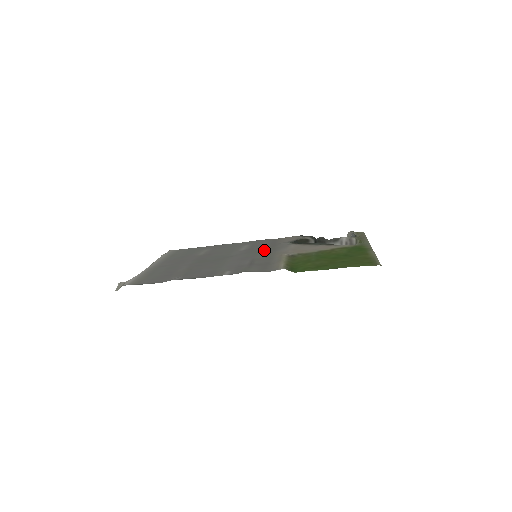
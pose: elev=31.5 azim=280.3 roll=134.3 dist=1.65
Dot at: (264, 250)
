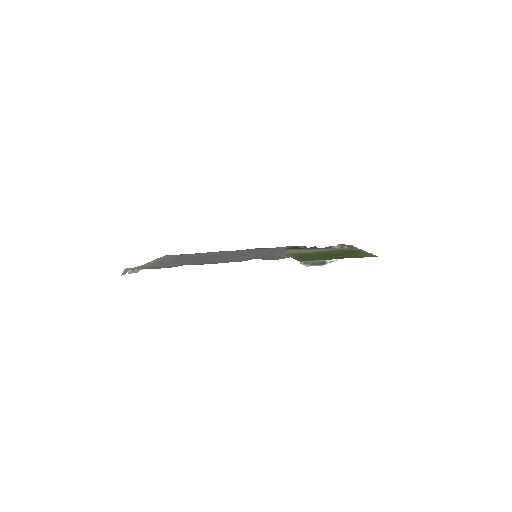
Dot at: (263, 252)
